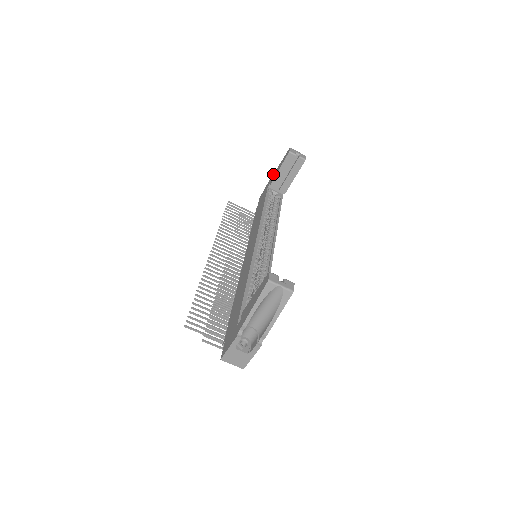
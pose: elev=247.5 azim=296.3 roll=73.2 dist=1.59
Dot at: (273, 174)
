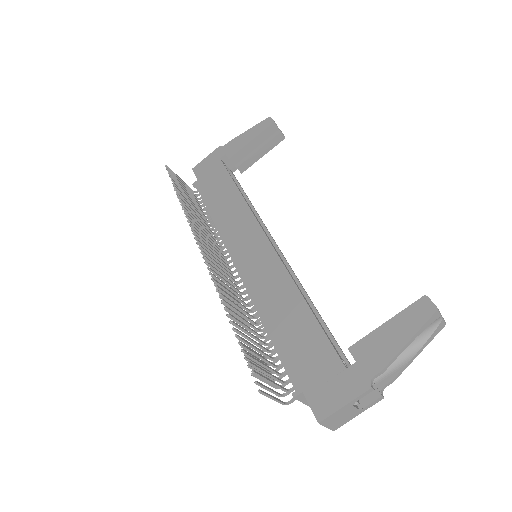
Dot at: (228, 143)
